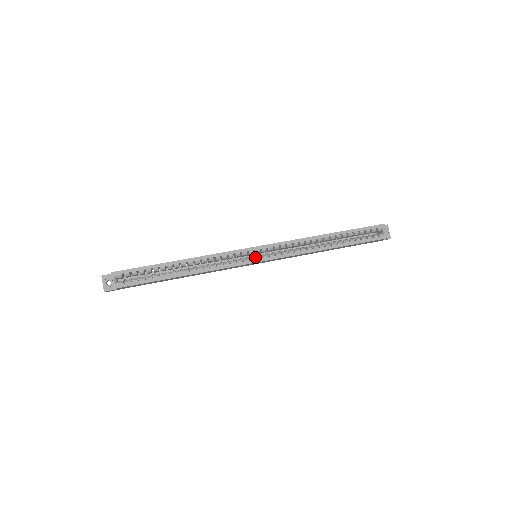
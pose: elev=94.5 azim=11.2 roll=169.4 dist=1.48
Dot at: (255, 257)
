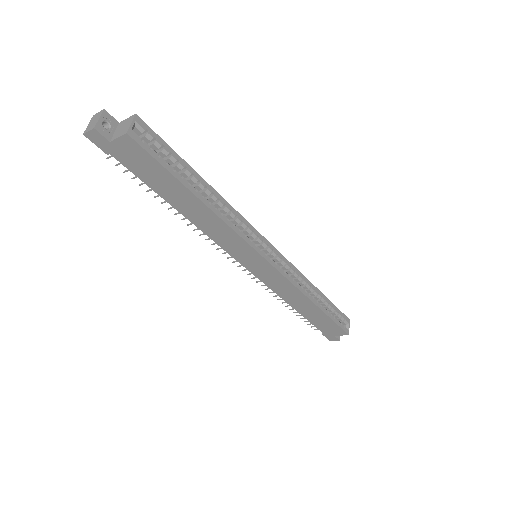
Dot at: (263, 253)
